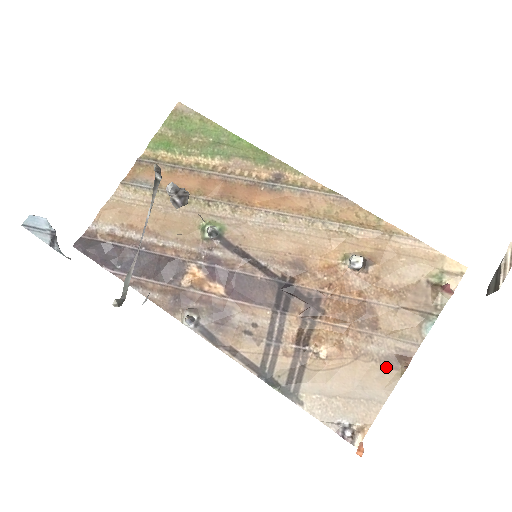
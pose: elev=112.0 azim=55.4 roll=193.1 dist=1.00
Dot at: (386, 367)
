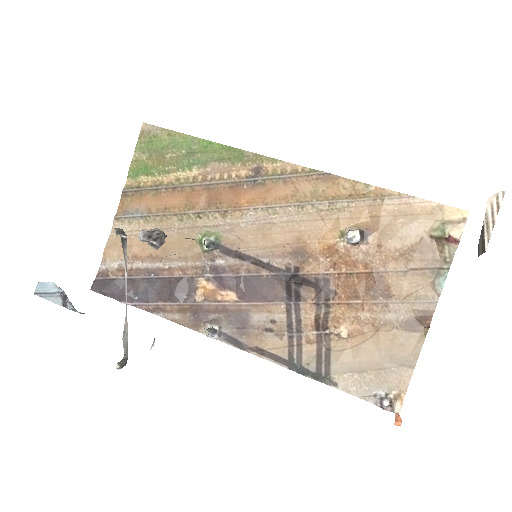
Dot at: (408, 332)
